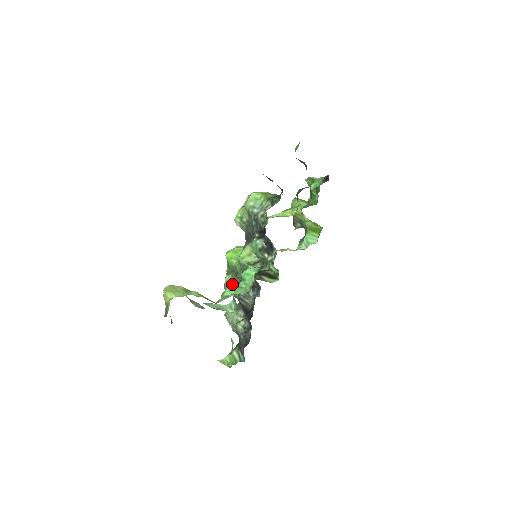
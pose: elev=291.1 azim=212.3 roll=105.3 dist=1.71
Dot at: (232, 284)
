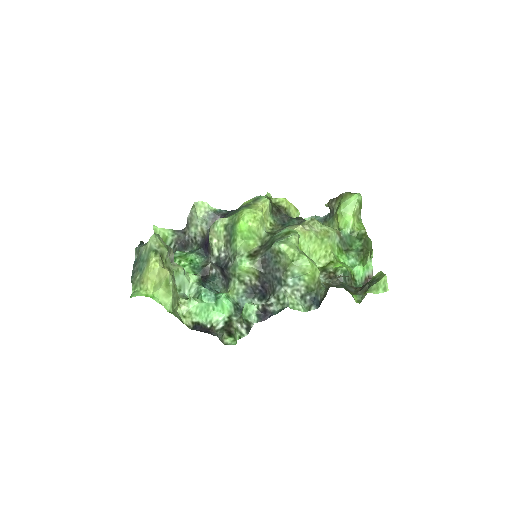
Dot at: (218, 239)
